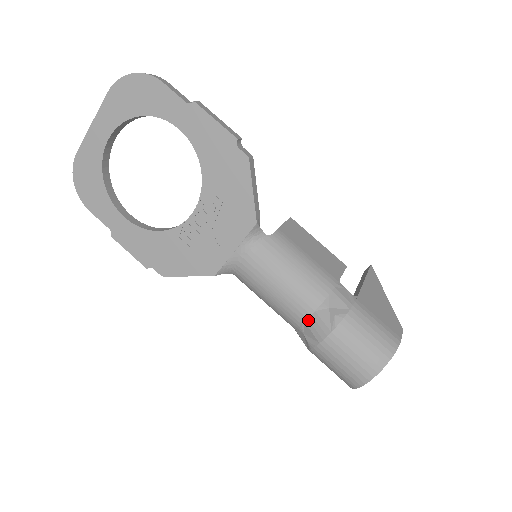
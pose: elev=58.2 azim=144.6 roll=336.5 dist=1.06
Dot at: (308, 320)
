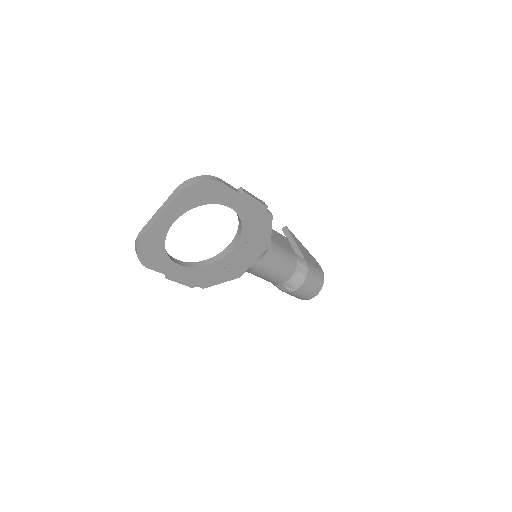
Dot at: (289, 280)
